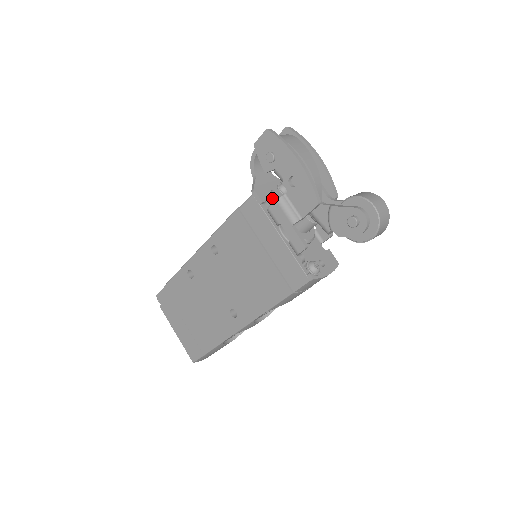
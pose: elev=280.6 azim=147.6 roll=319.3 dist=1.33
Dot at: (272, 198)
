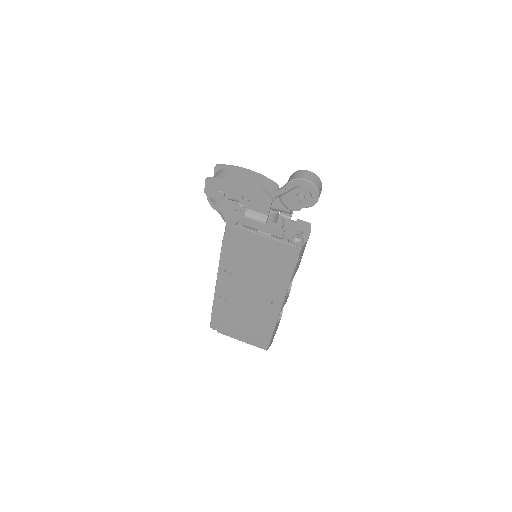
Dot at: (240, 216)
